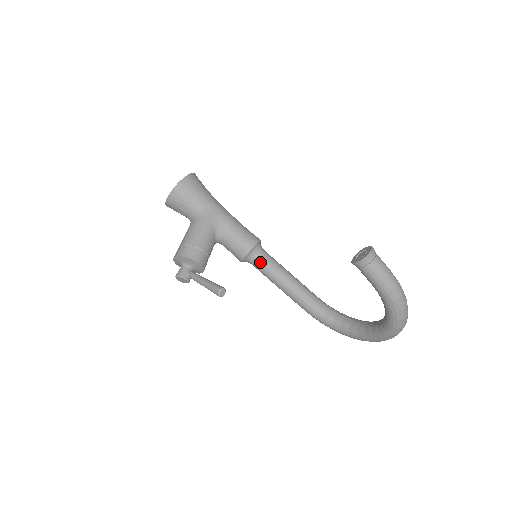
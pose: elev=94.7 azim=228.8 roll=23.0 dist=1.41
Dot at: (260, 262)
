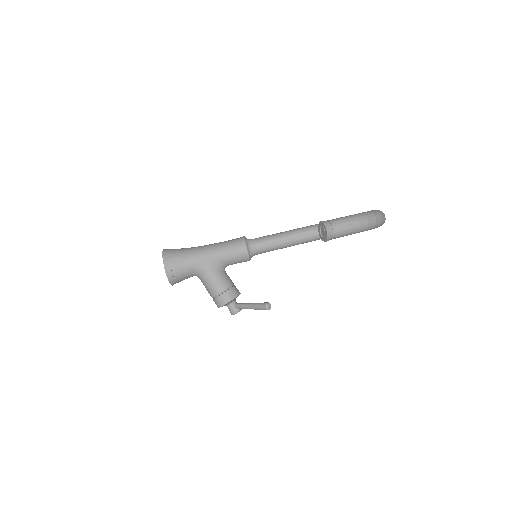
Dot at: (260, 251)
